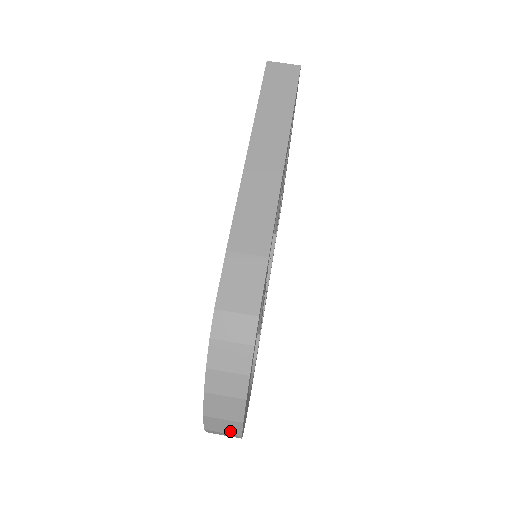
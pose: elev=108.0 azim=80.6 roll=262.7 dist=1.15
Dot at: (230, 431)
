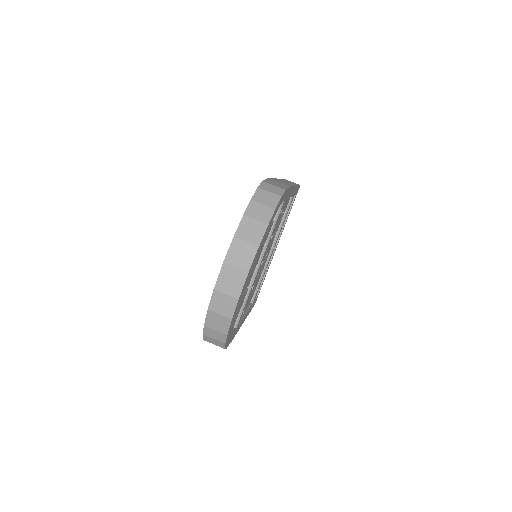
Dot at: (243, 263)
